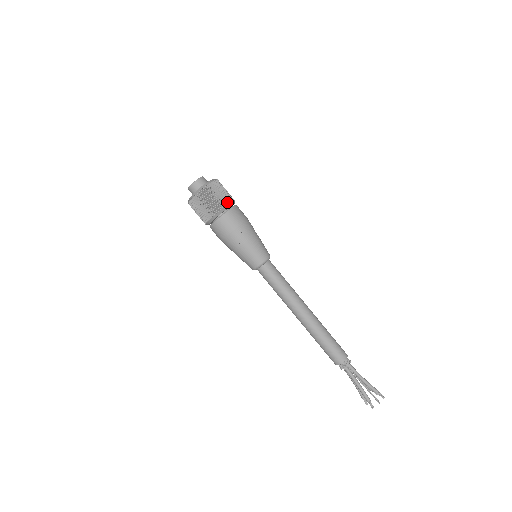
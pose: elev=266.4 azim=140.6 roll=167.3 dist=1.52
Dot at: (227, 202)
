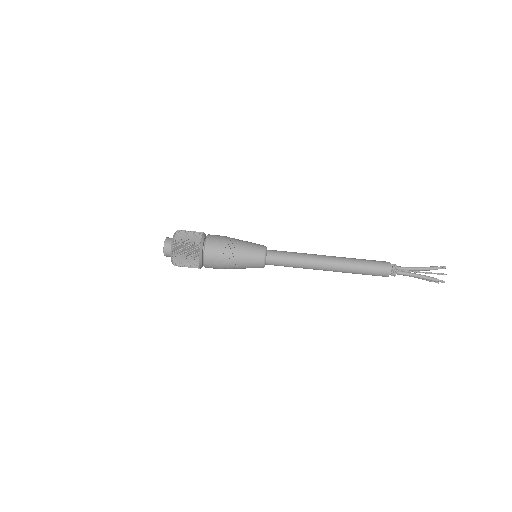
Dot at: (198, 240)
